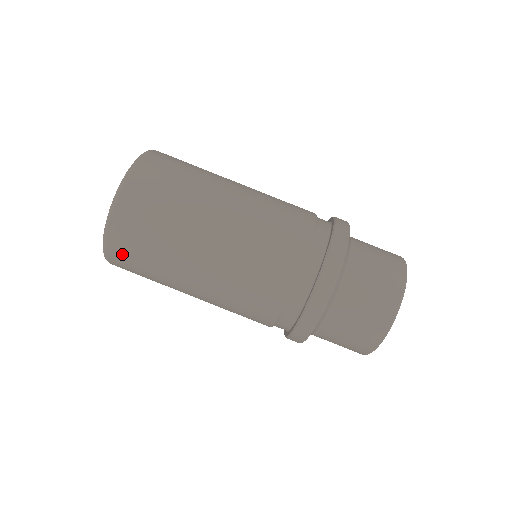
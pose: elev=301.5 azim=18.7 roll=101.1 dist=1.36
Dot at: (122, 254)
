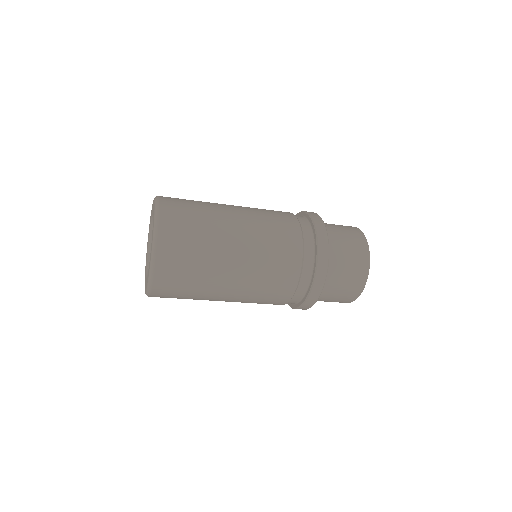
Dot at: occluded
